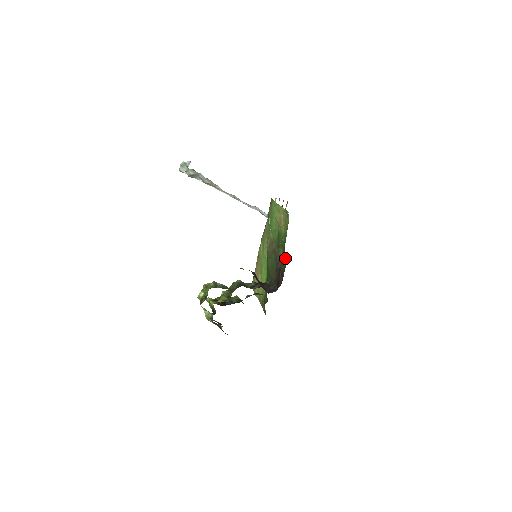
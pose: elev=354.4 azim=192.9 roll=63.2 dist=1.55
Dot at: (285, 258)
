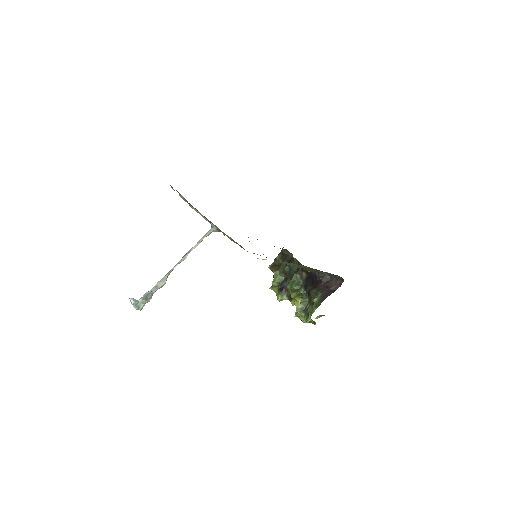
Dot at: occluded
